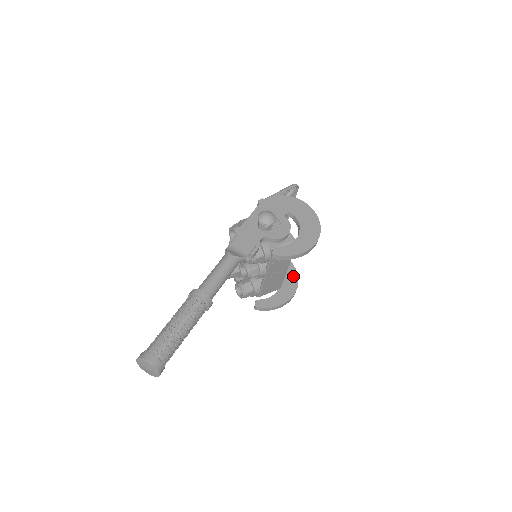
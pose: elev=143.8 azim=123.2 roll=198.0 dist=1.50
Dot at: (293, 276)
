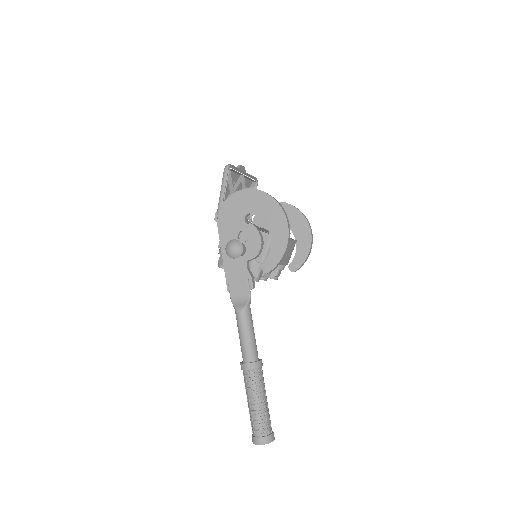
Dot at: (297, 216)
